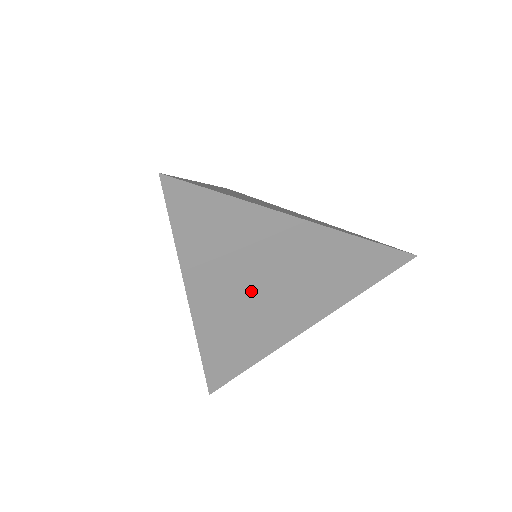
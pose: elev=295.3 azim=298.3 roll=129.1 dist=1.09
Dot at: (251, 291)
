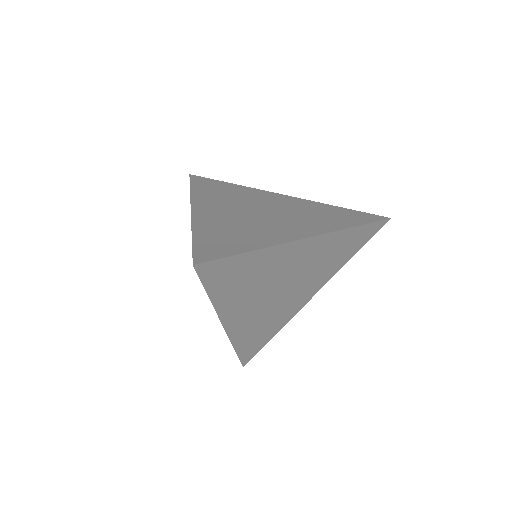
Dot at: (270, 298)
